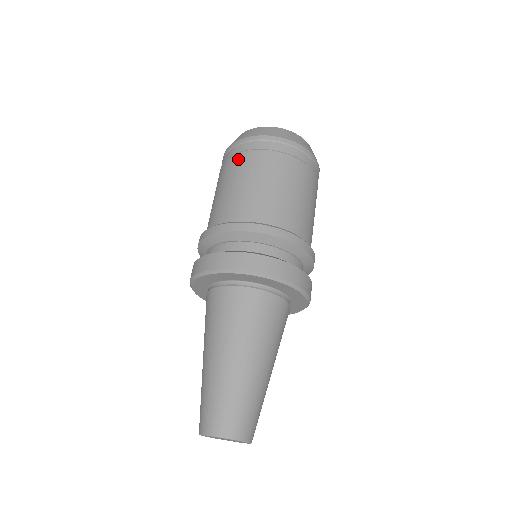
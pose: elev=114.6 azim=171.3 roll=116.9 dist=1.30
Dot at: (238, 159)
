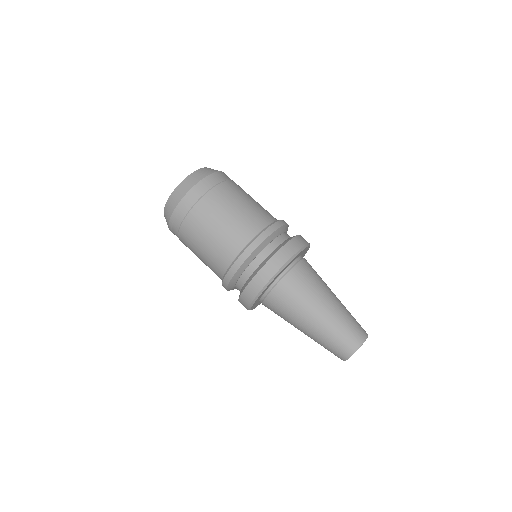
Dot at: (216, 193)
